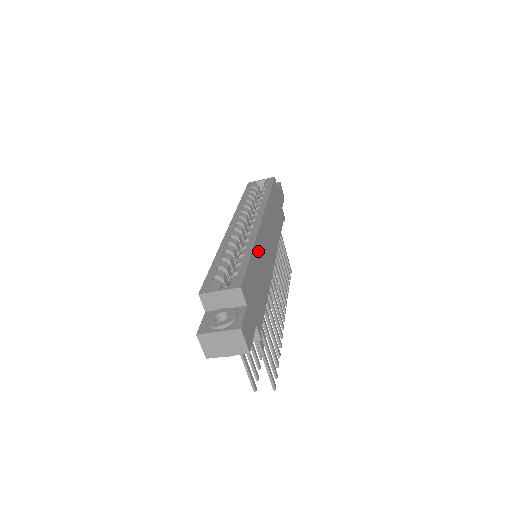
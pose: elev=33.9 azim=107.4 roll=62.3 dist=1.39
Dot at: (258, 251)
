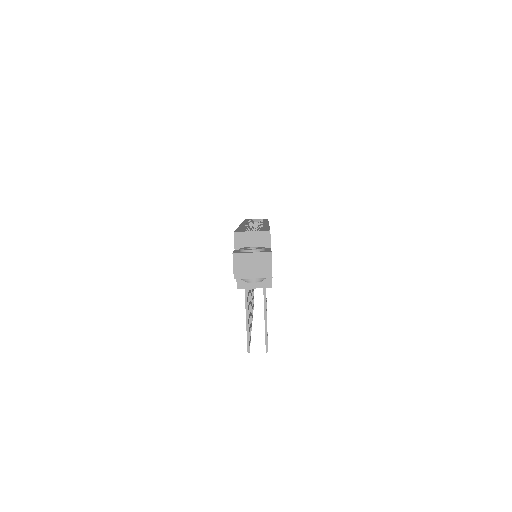
Dot at: occluded
